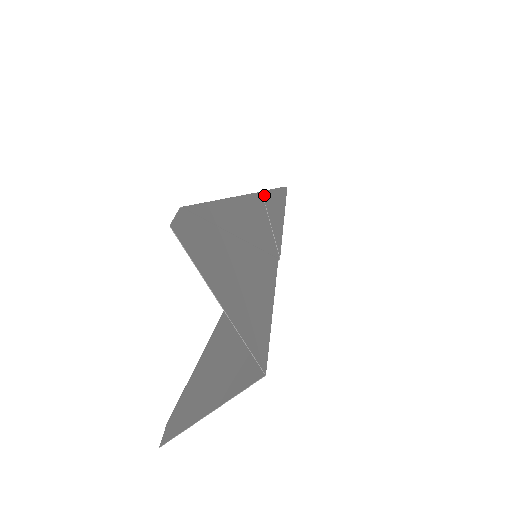
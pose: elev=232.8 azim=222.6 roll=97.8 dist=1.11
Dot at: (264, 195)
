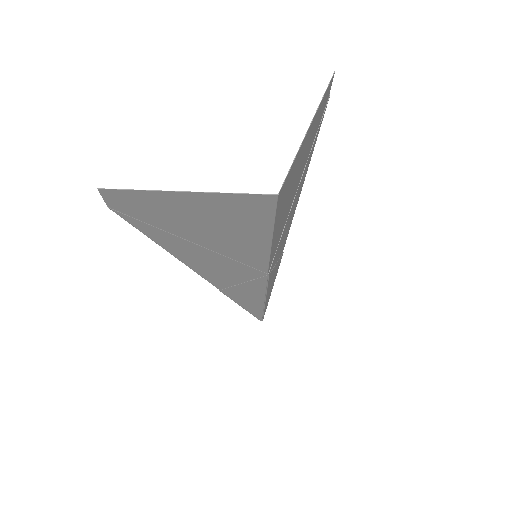
Dot at: occluded
